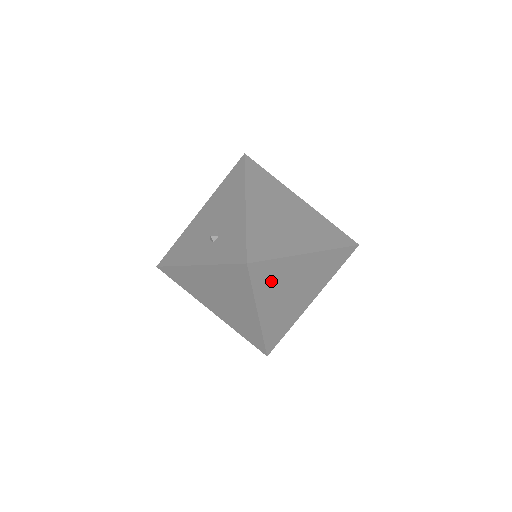
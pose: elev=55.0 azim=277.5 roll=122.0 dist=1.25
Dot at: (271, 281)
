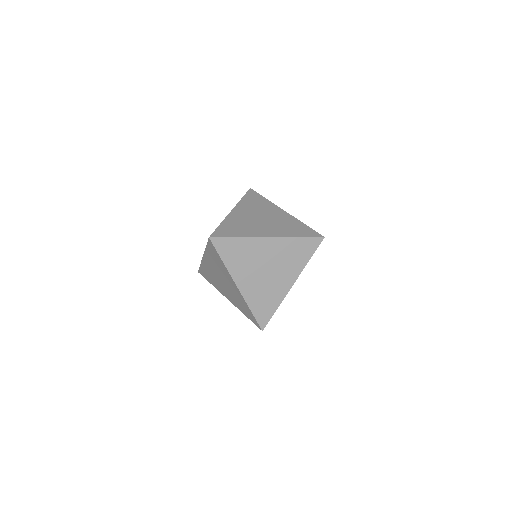
Dot at: (238, 257)
